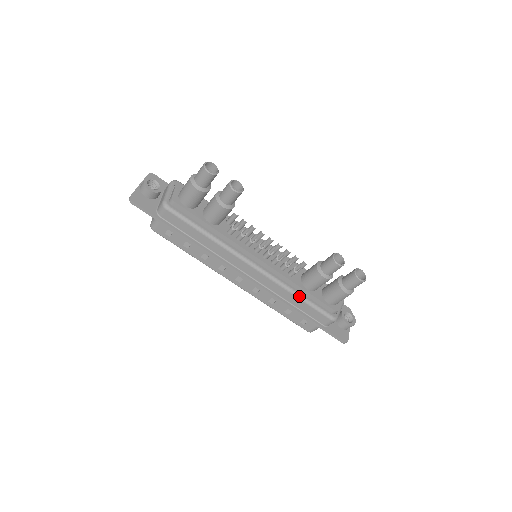
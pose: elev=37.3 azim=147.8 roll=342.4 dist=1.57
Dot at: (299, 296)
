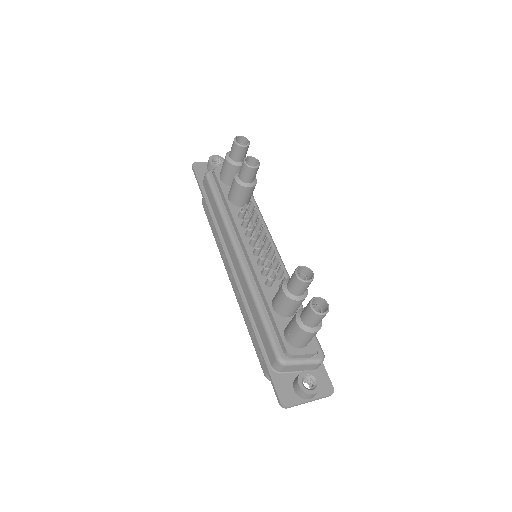
Dot at: (259, 308)
